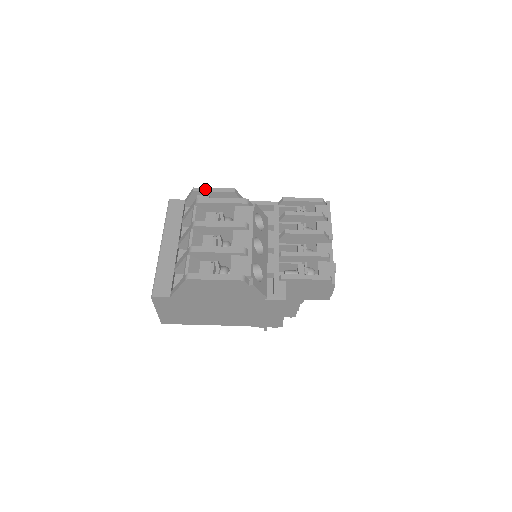
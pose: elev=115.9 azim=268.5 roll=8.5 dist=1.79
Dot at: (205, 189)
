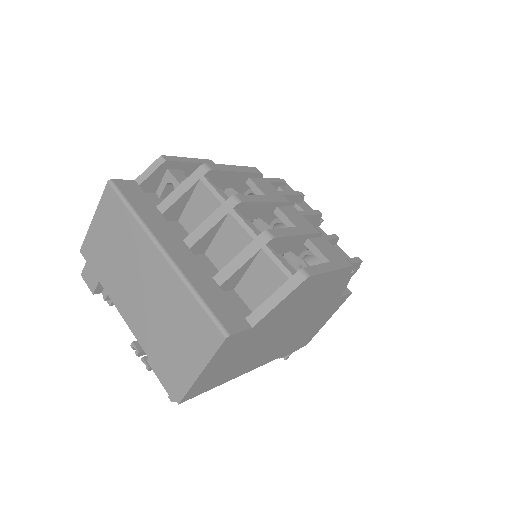
Dot at: (179, 158)
